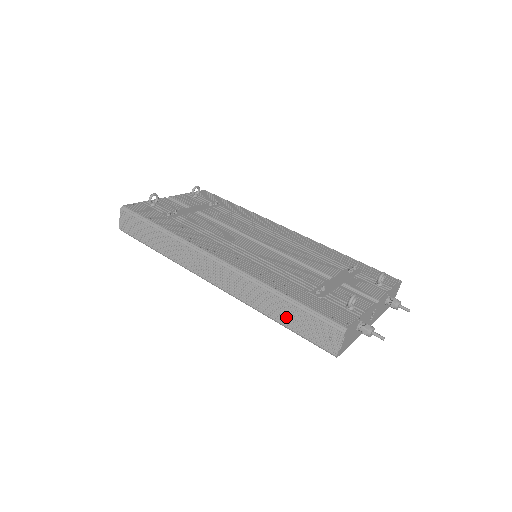
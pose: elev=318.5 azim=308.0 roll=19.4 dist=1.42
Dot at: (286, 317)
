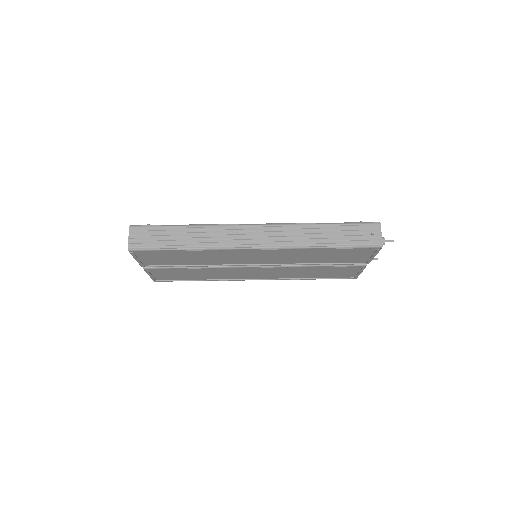
Dot at: (334, 237)
